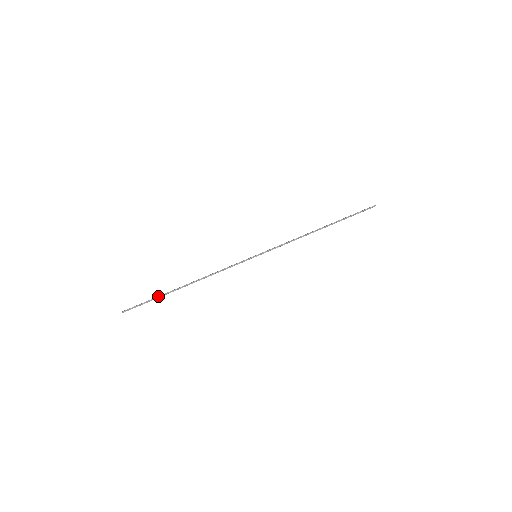
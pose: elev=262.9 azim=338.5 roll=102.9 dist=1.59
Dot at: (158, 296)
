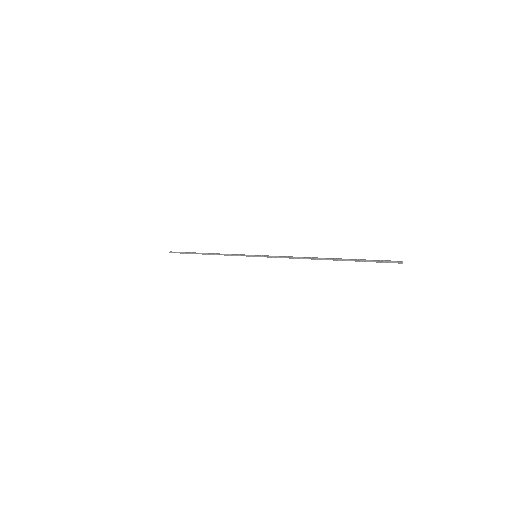
Dot at: (188, 252)
